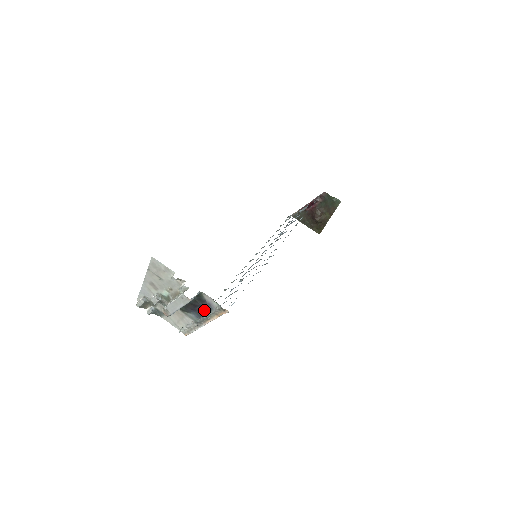
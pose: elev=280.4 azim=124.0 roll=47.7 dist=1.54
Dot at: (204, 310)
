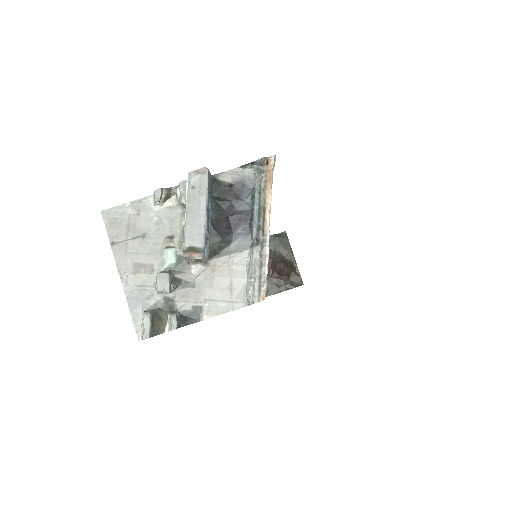
Dot at: (244, 205)
